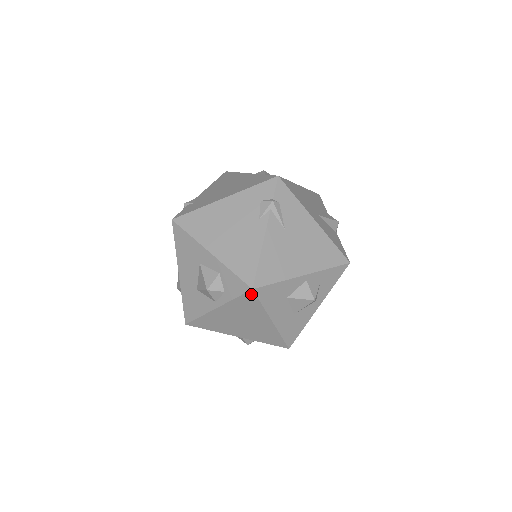
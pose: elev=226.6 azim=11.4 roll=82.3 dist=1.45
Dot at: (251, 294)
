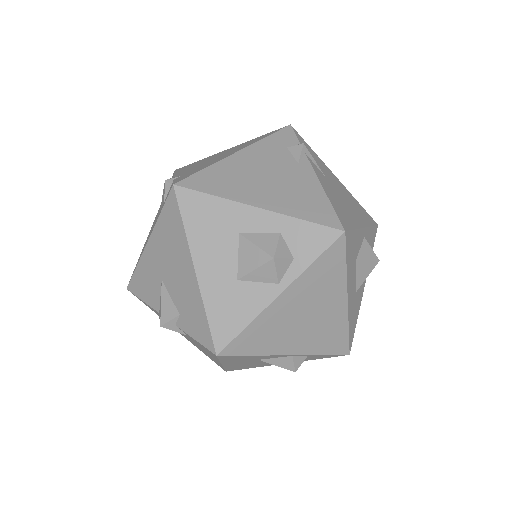
Dot at: (340, 243)
